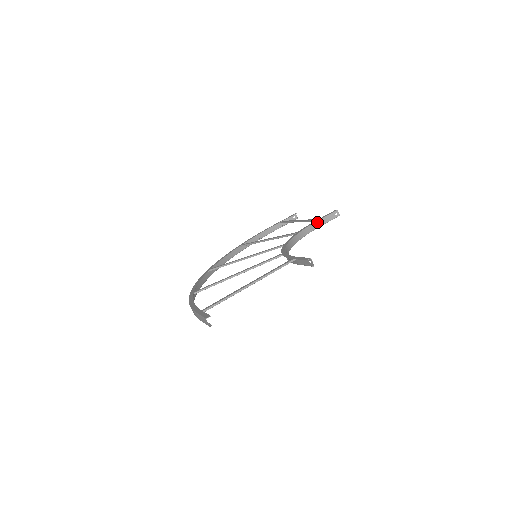
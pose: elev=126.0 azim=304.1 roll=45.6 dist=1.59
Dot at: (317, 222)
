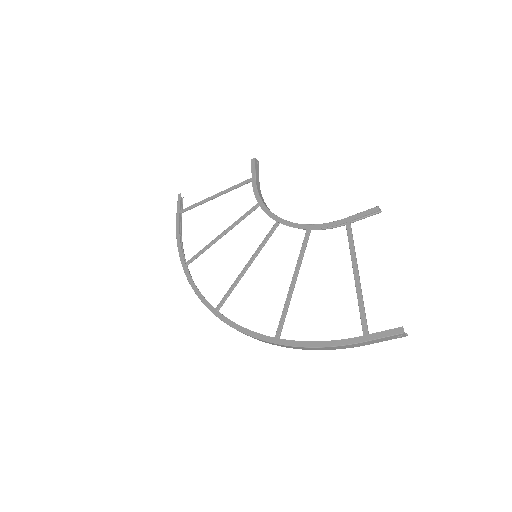
Dot at: (256, 182)
